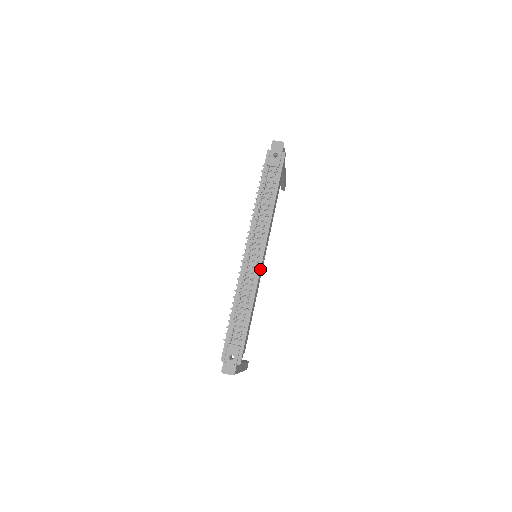
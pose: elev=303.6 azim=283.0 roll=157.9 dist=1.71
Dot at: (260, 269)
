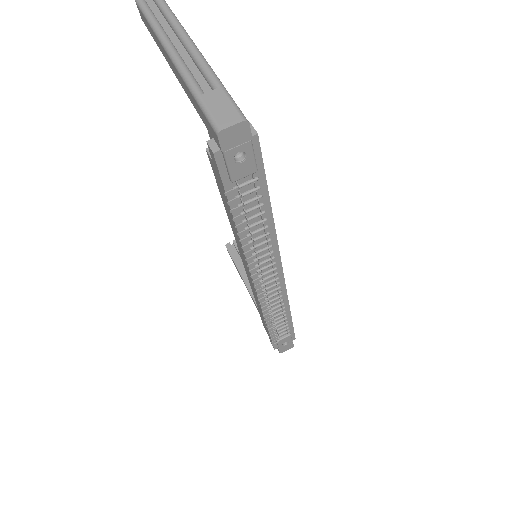
Dot at: (285, 285)
